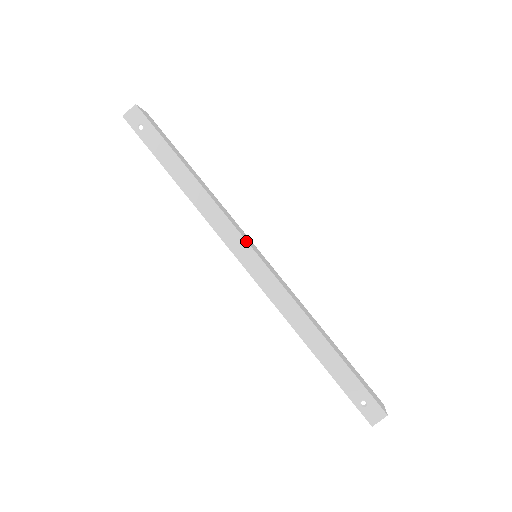
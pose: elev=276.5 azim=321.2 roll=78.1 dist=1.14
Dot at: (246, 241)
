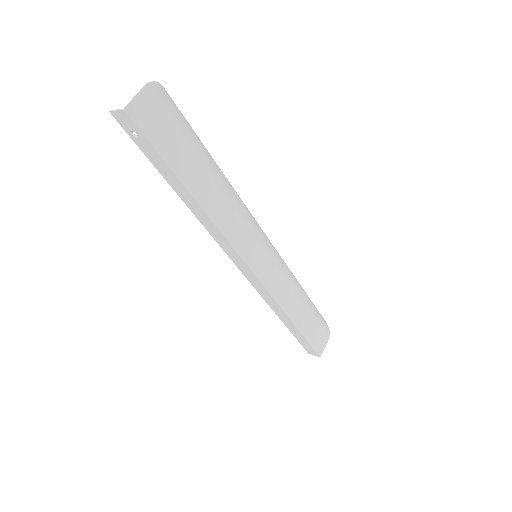
Dot at: (243, 261)
